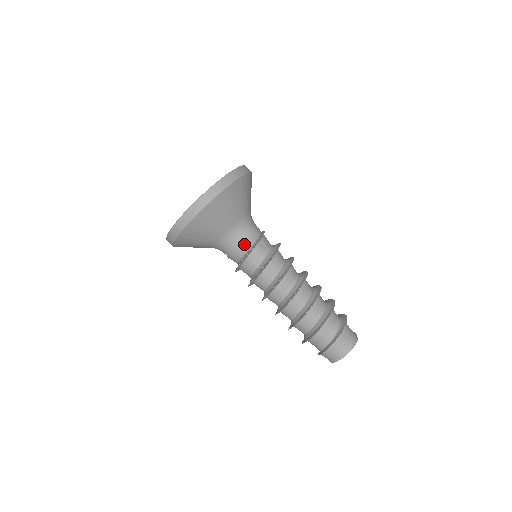
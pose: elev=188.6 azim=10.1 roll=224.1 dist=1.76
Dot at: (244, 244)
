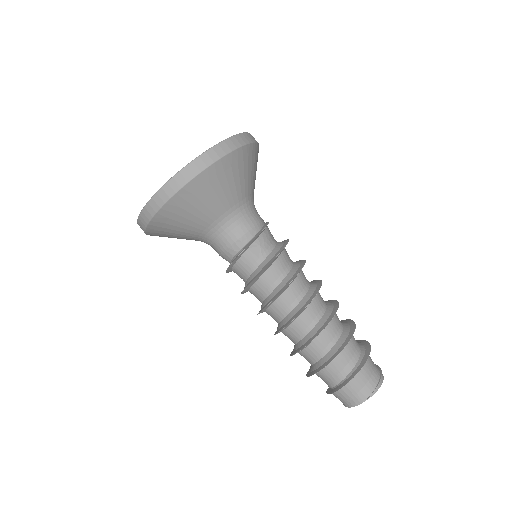
Dot at: (230, 247)
